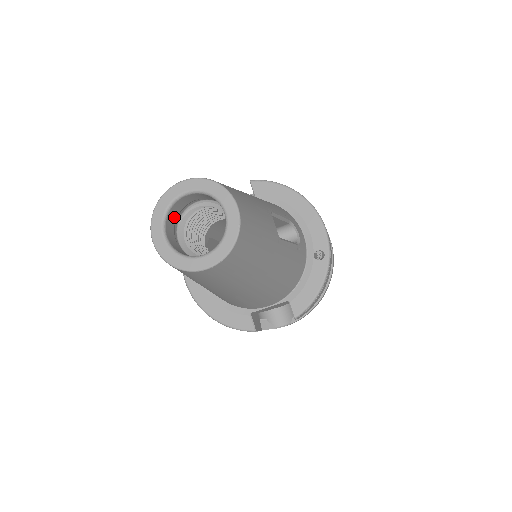
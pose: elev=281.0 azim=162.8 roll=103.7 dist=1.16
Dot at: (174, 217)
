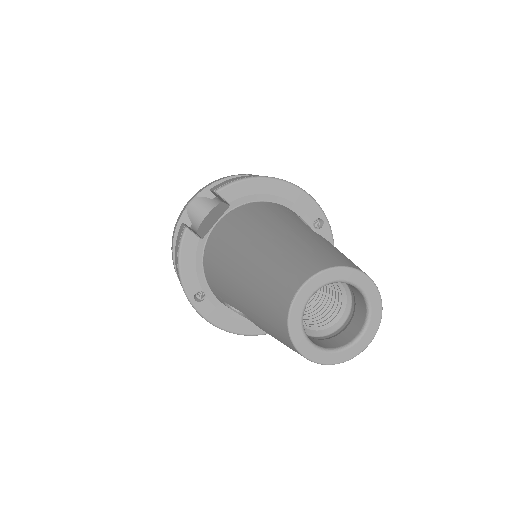
Dot at: occluded
